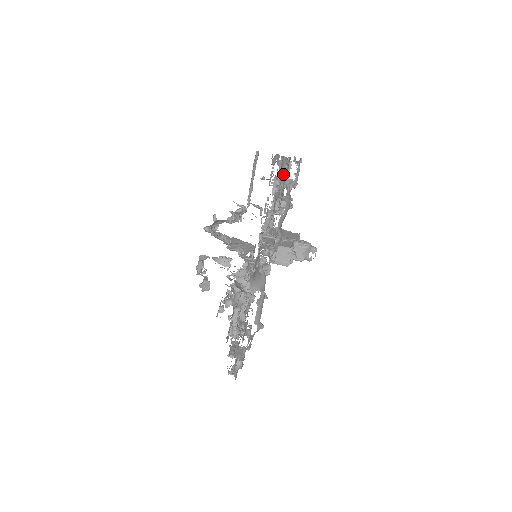
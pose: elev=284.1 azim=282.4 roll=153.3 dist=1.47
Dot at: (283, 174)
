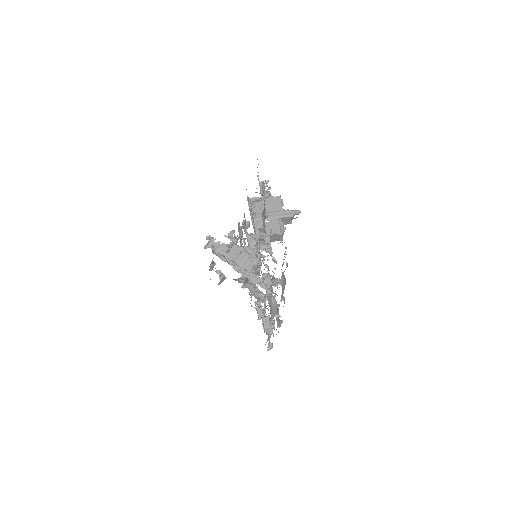
Dot at: (264, 217)
